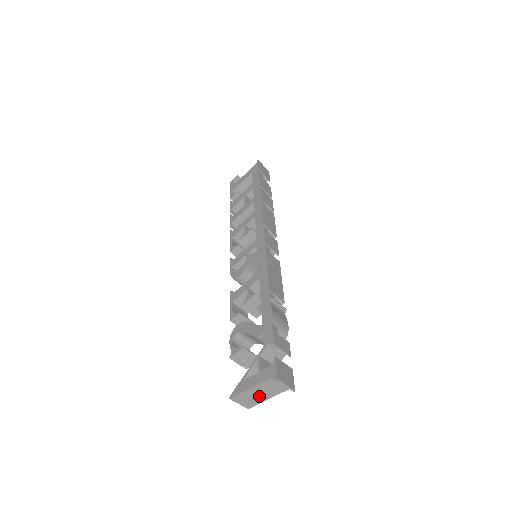
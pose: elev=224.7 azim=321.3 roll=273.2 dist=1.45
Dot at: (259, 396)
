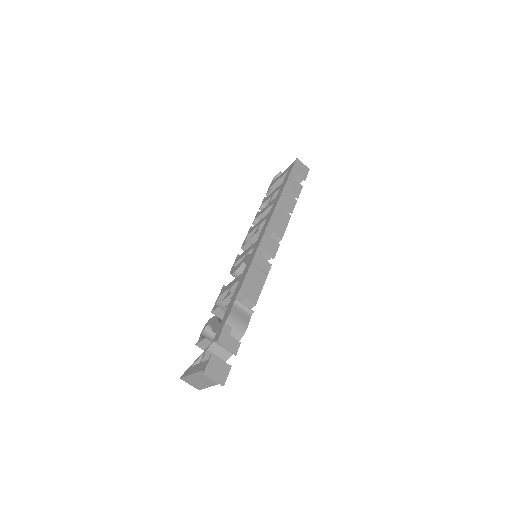
Dot at: (202, 382)
